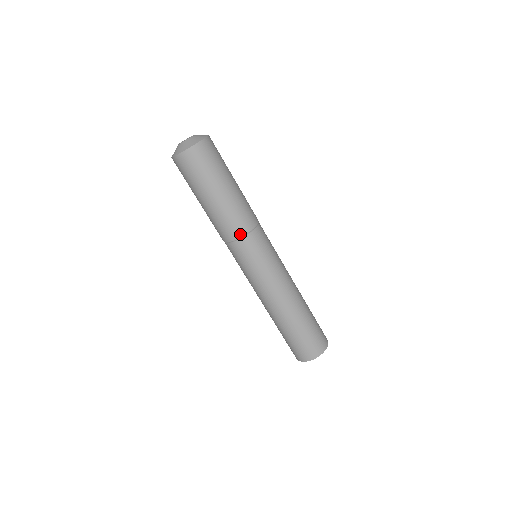
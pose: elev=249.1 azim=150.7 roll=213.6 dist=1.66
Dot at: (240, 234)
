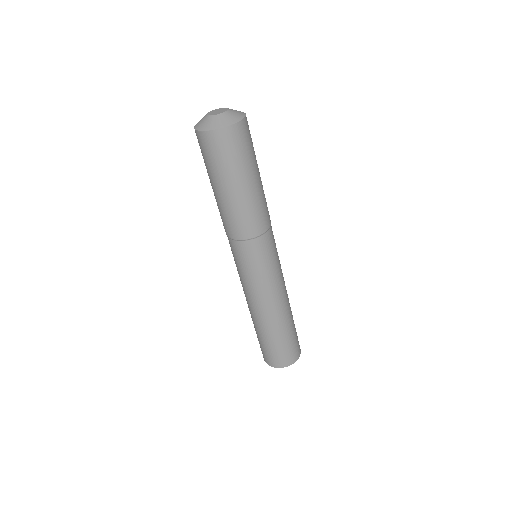
Dot at: (264, 229)
